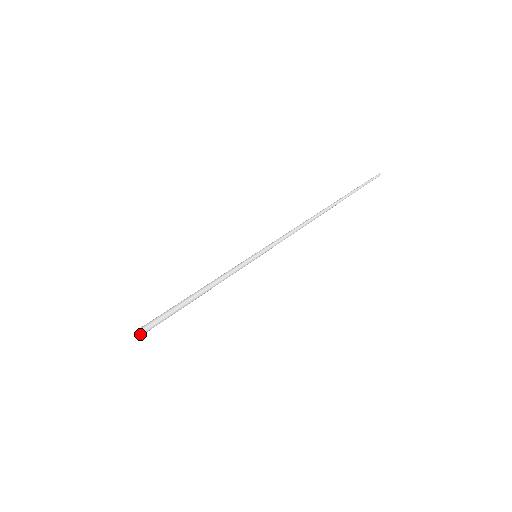
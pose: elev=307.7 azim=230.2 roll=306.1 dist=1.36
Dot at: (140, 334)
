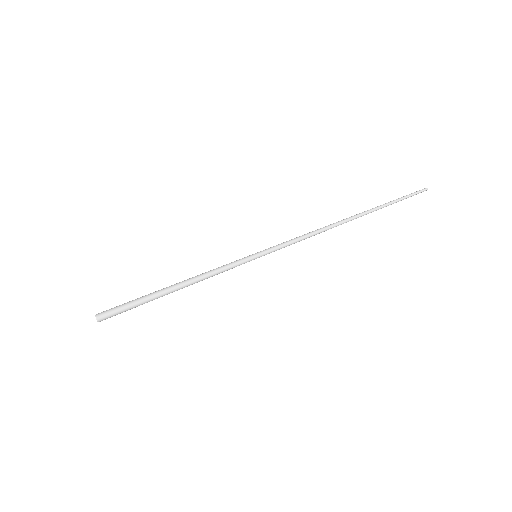
Dot at: (102, 319)
